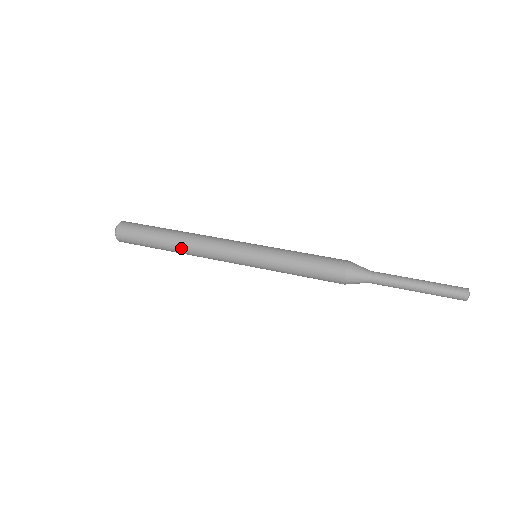
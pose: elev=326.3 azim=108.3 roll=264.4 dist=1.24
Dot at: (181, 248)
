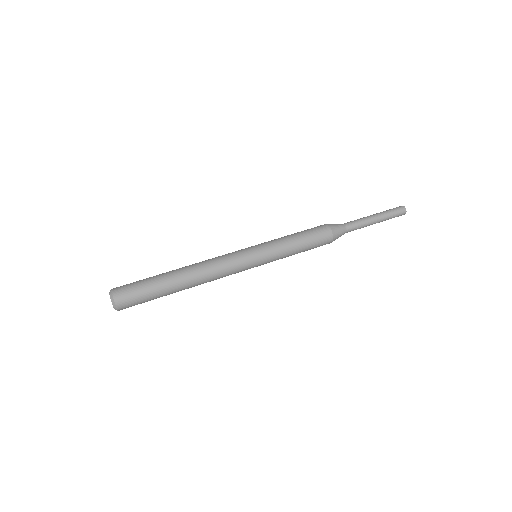
Dot at: (190, 275)
